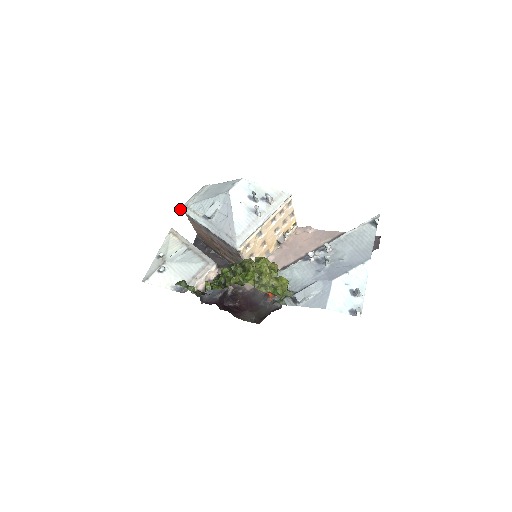
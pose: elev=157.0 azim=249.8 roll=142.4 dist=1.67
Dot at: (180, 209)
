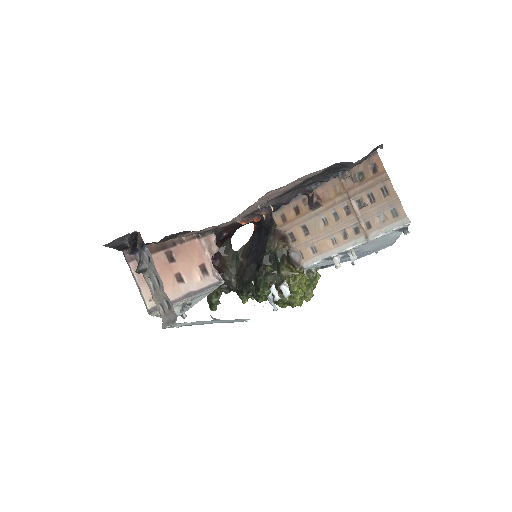
Dot at: (163, 328)
